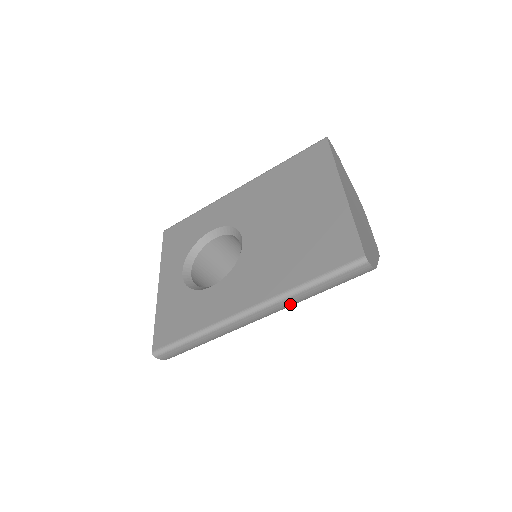
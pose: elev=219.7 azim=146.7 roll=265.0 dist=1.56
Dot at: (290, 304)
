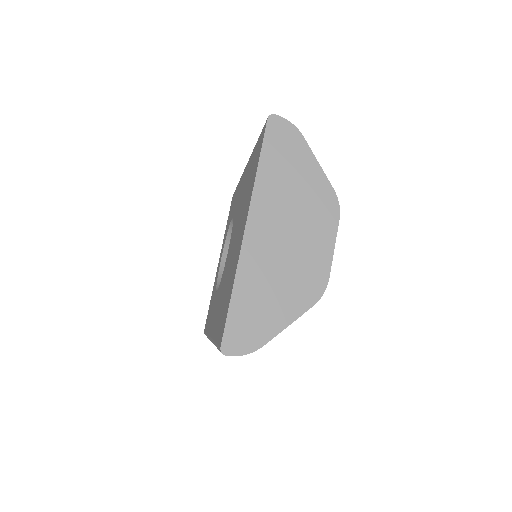
Dot at: occluded
